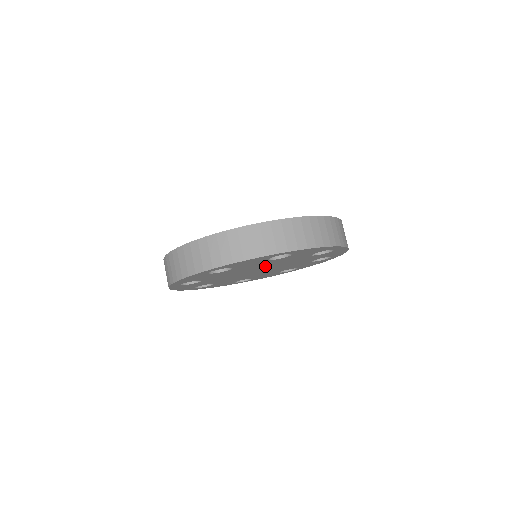
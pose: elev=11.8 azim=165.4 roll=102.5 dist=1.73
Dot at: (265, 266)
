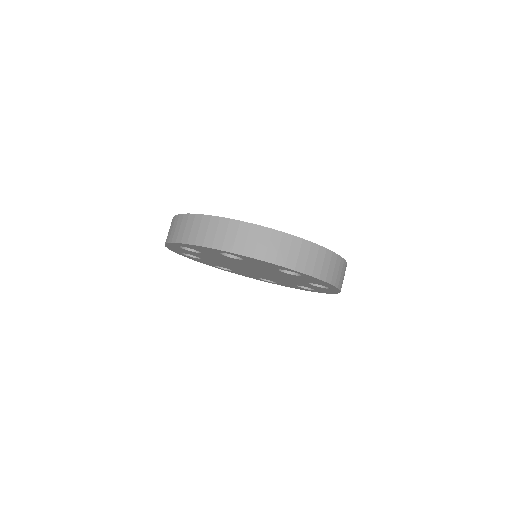
Dot at: (263, 270)
